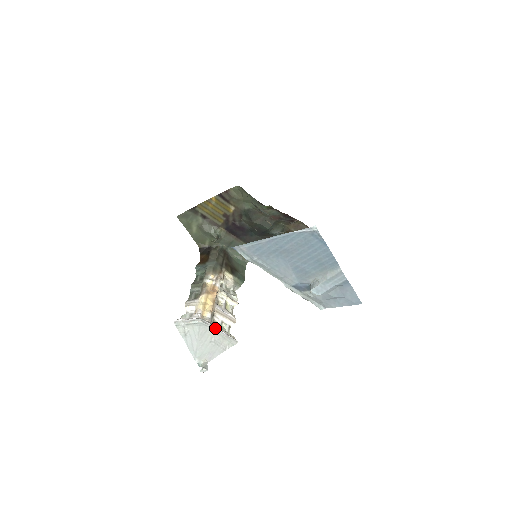
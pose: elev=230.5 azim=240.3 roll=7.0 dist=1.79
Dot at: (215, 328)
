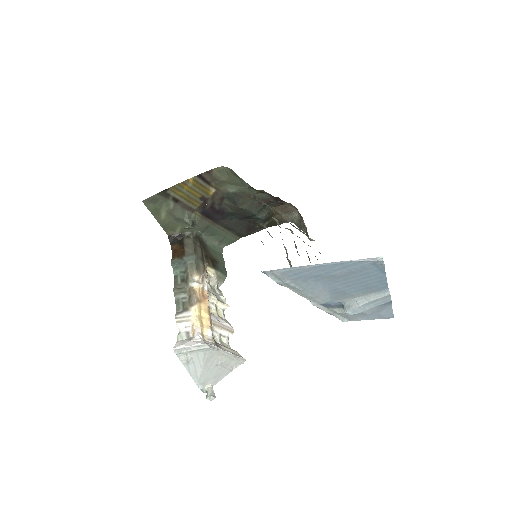
Dot at: (223, 351)
